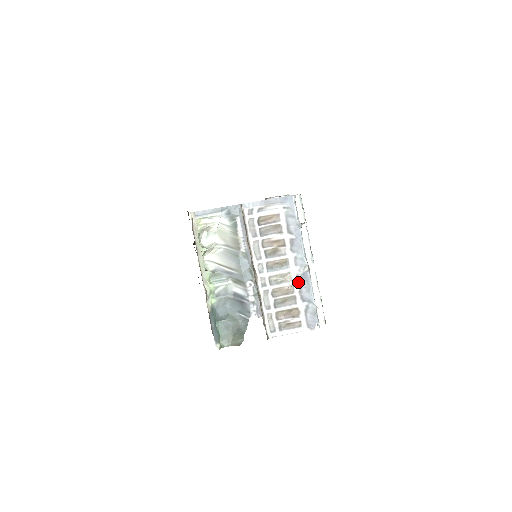
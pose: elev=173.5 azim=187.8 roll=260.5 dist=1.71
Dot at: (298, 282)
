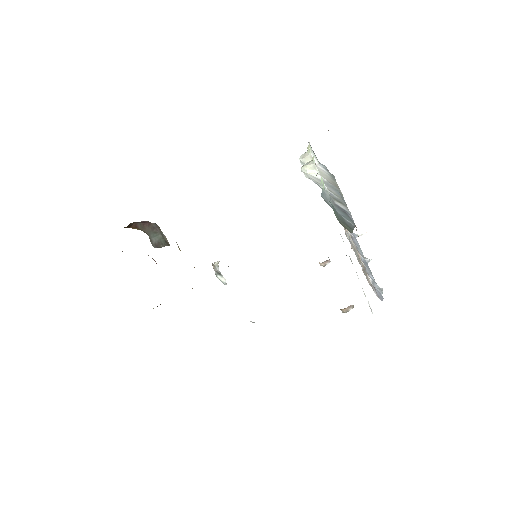
Dot at: (362, 261)
